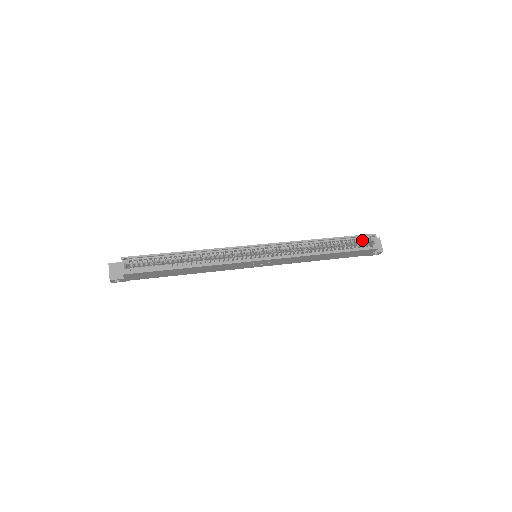
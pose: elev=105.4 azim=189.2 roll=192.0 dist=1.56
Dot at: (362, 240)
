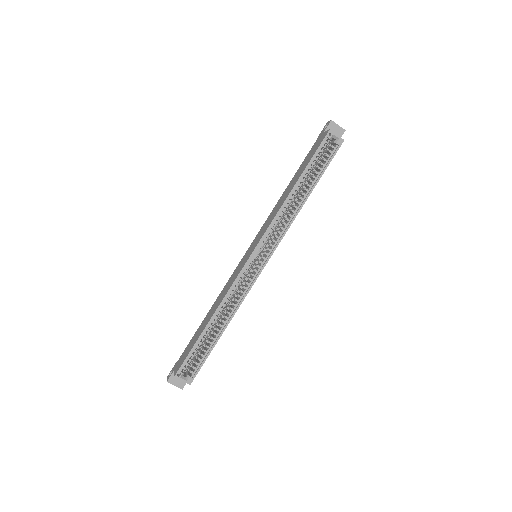
Dot at: (324, 148)
